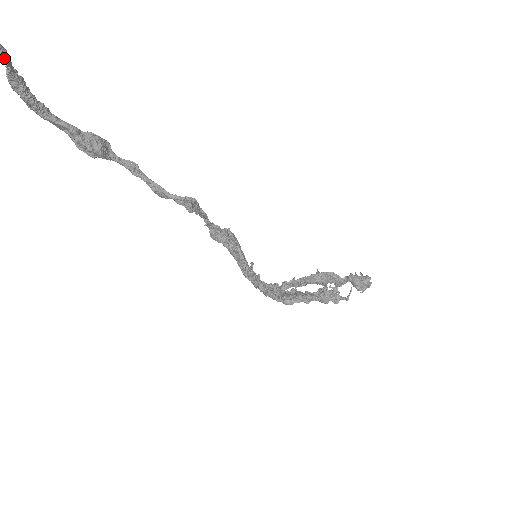
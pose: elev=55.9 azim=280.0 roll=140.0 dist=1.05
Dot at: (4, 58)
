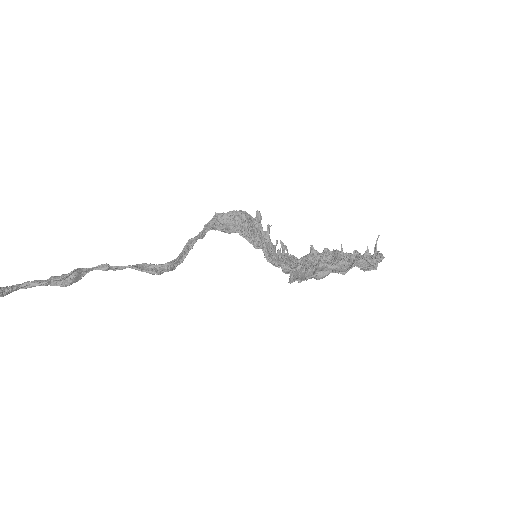
Dot at: out of frame
